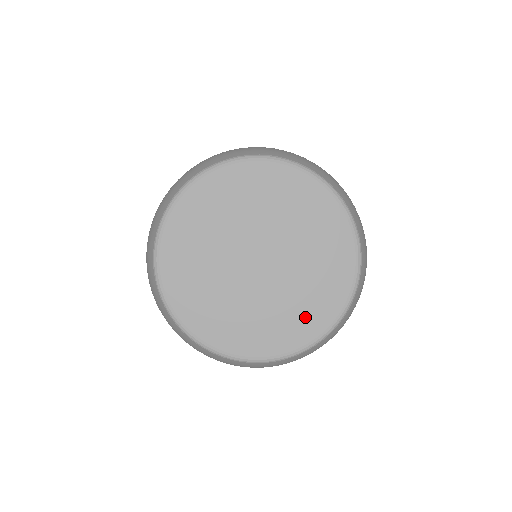
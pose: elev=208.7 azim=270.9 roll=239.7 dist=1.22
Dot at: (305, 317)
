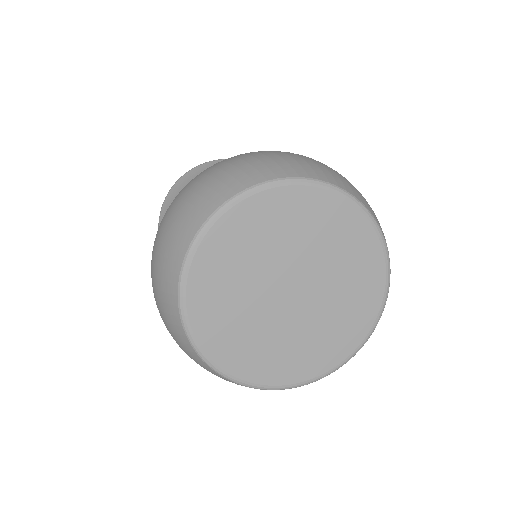
Dot at: (310, 358)
